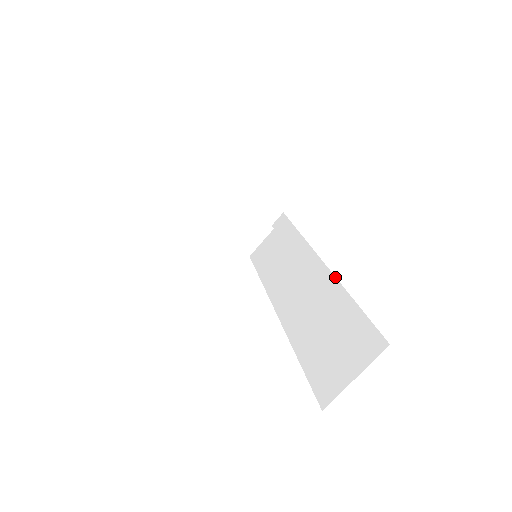
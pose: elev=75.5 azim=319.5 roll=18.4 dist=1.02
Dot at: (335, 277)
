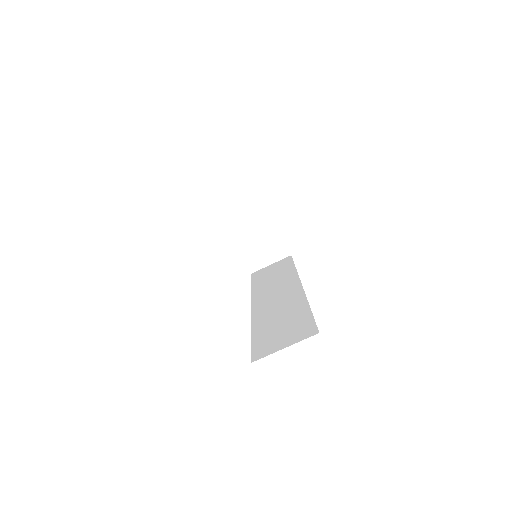
Dot at: (305, 295)
